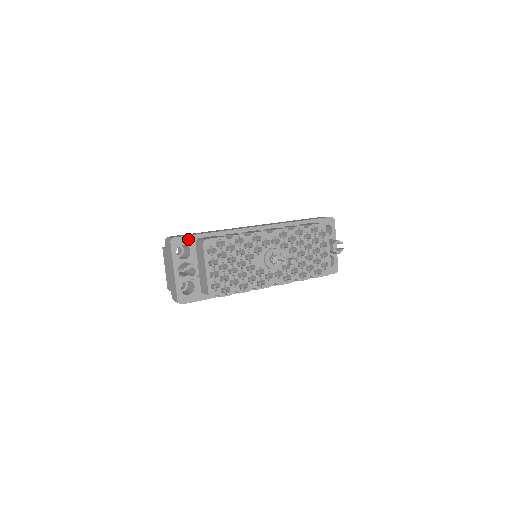
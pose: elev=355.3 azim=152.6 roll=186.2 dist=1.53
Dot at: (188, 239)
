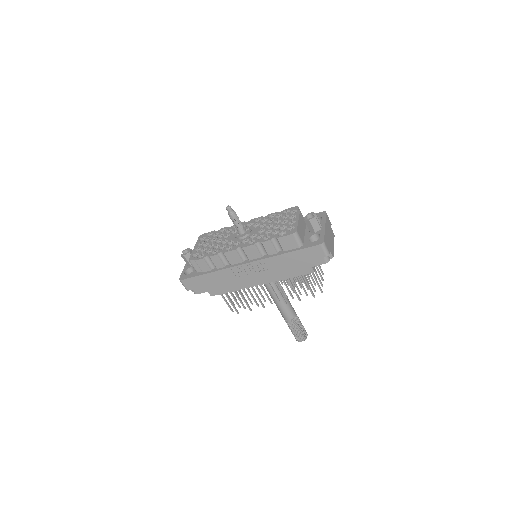
Dot at: occluded
